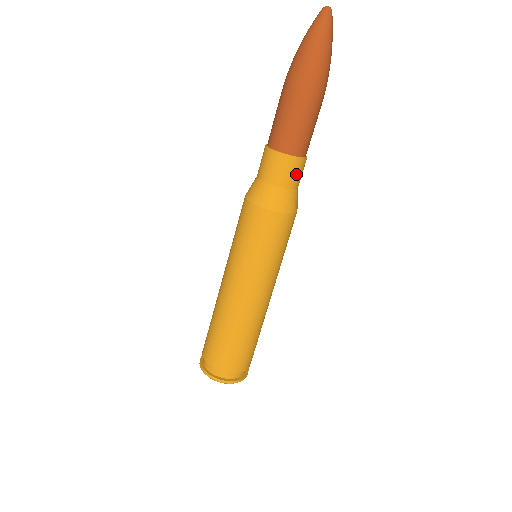
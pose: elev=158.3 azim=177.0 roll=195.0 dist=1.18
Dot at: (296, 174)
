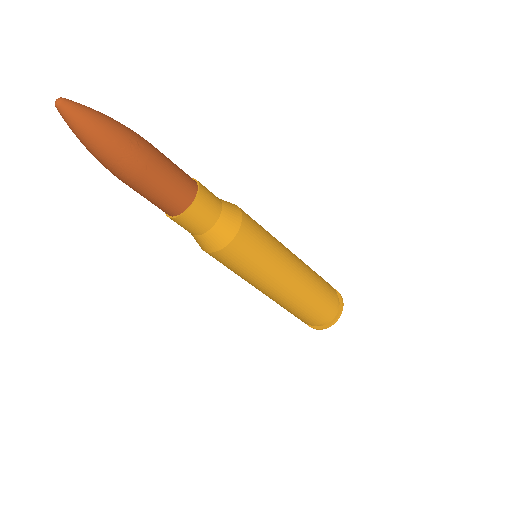
Dot at: (206, 213)
